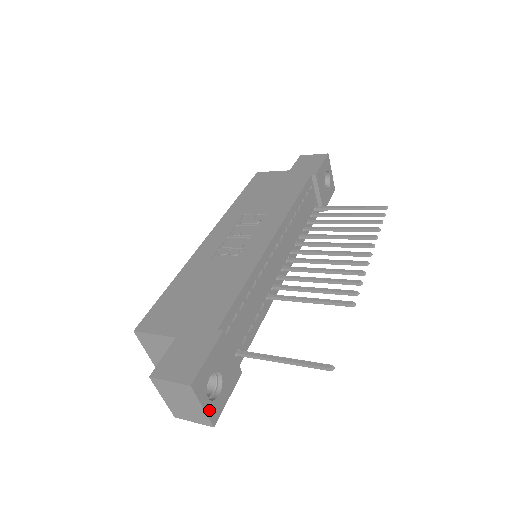
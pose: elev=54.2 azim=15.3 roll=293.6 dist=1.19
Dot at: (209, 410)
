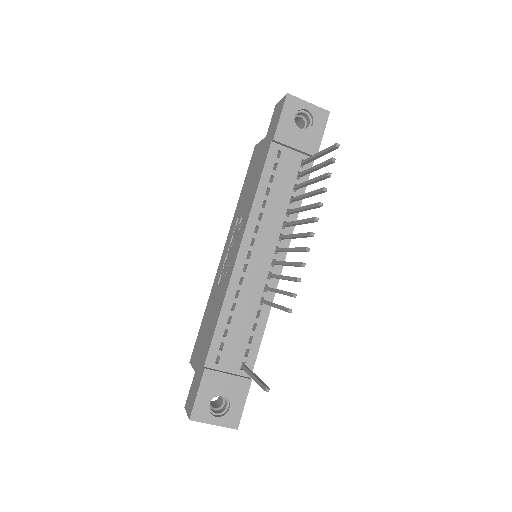
Dot at: (223, 423)
